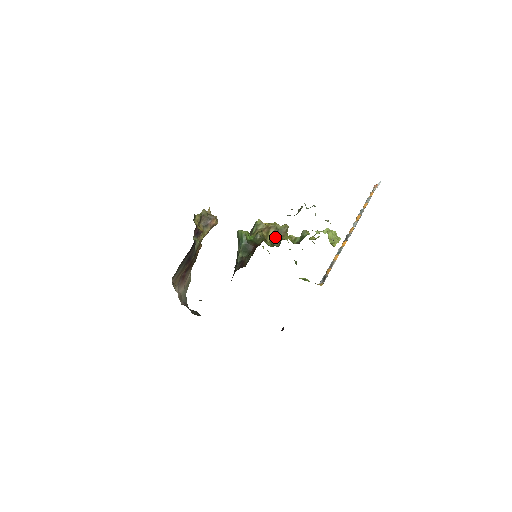
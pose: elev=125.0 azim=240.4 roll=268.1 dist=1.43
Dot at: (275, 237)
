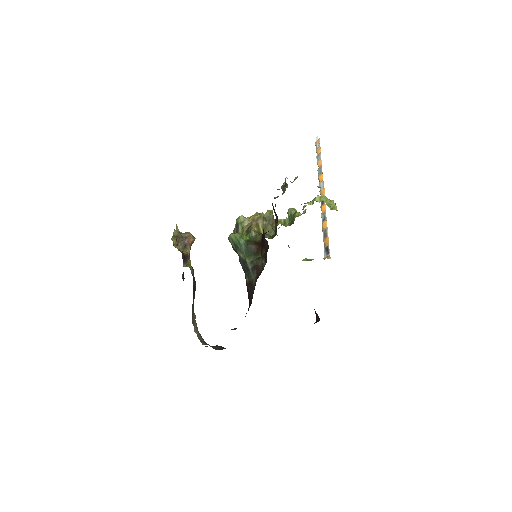
Dot at: (266, 227)
